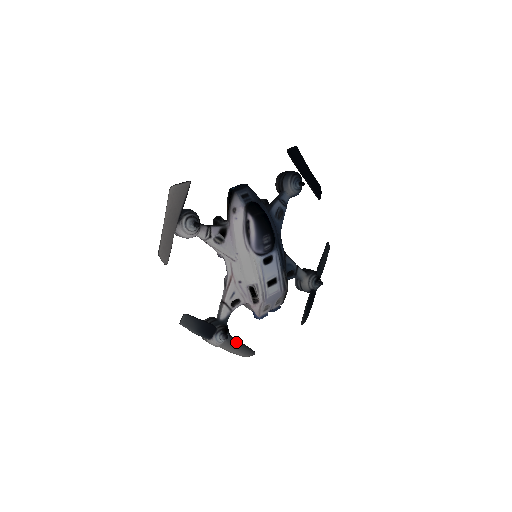
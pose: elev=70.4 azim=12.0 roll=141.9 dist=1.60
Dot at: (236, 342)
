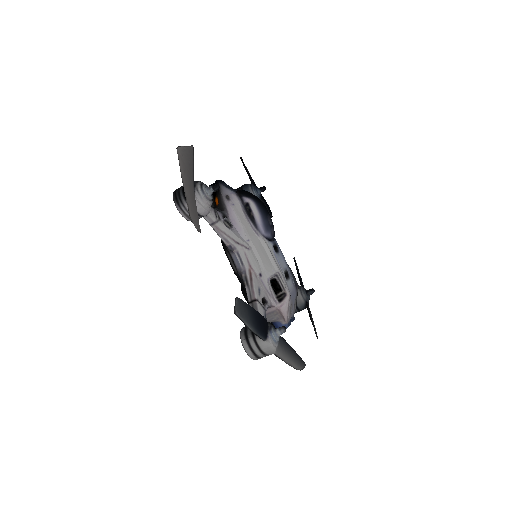
Dot at: (287, 346)
